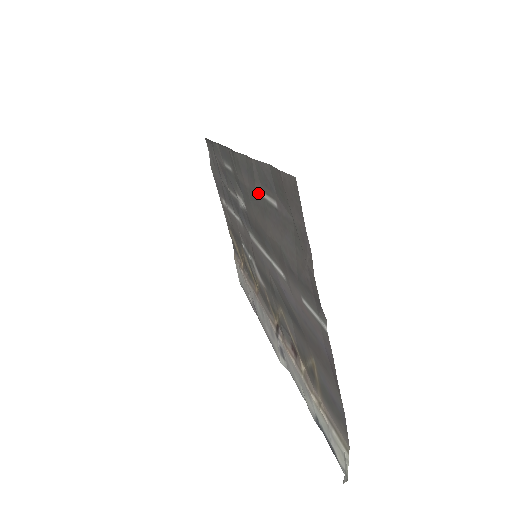
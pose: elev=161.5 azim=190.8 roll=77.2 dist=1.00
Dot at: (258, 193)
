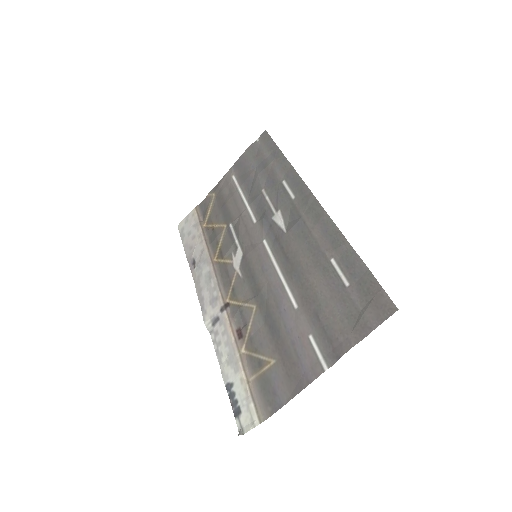
Dot at: (329, 256)
